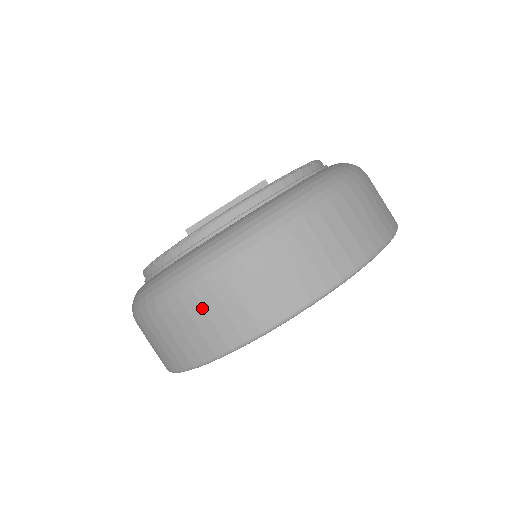
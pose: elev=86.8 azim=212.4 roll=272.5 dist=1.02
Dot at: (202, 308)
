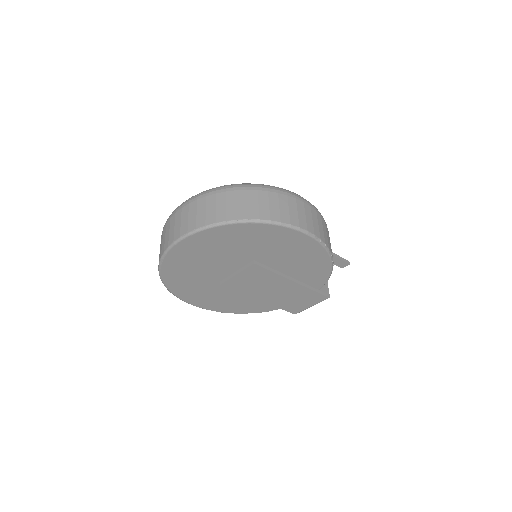
Dot at: occluded
